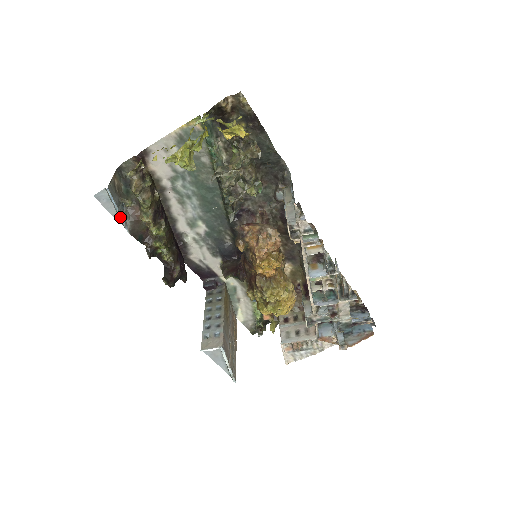
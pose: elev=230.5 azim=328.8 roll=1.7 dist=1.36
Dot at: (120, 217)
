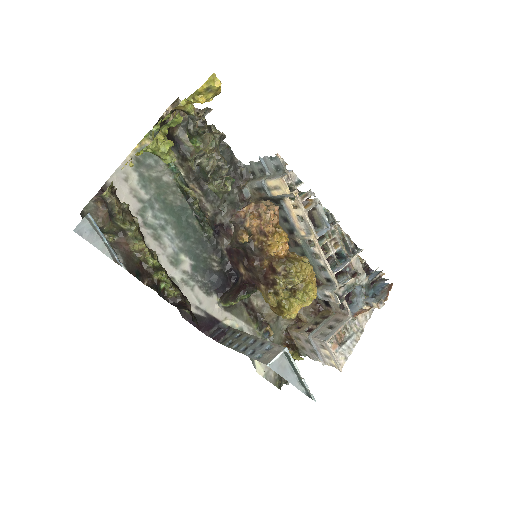
Dot at: (110, 249)
